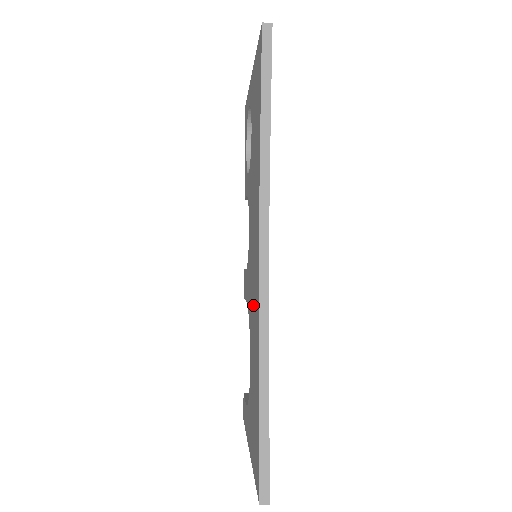
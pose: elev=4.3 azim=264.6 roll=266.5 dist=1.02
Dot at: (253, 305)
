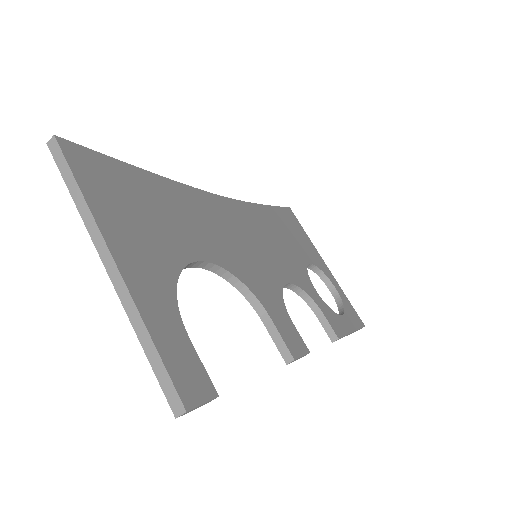
Dot at: occluded
